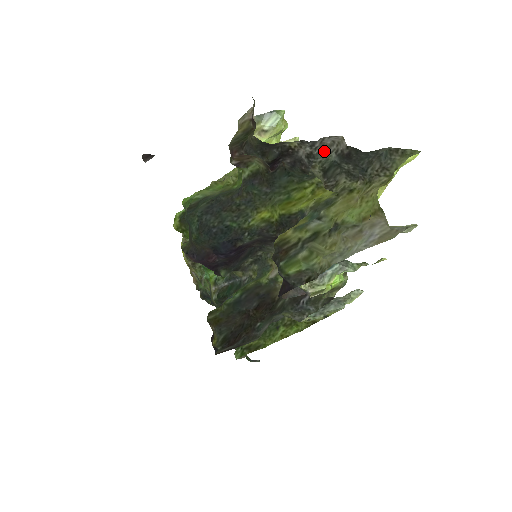
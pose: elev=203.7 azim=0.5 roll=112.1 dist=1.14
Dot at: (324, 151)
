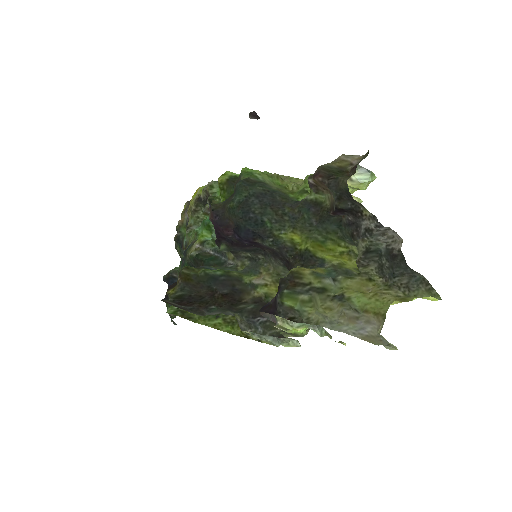
Dot at: (381, 237)
